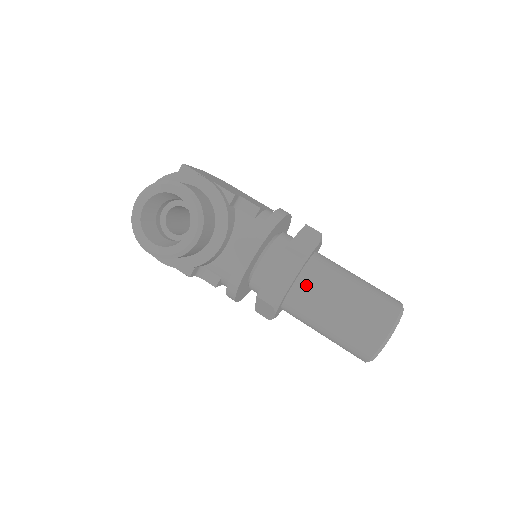
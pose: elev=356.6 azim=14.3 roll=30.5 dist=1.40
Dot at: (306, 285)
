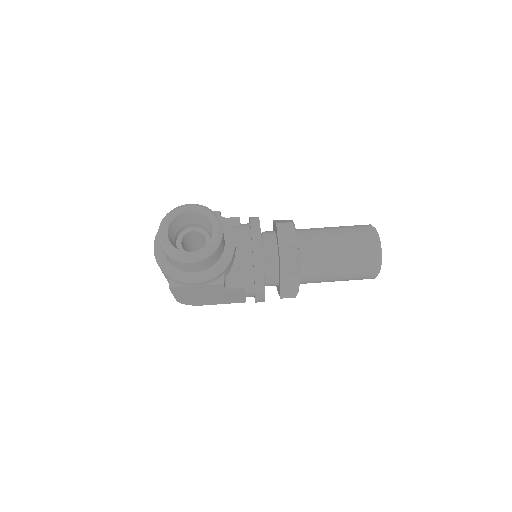
Dot at: (306, 241)
